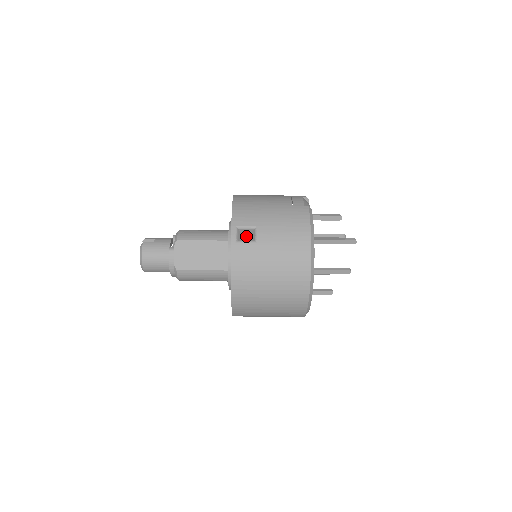
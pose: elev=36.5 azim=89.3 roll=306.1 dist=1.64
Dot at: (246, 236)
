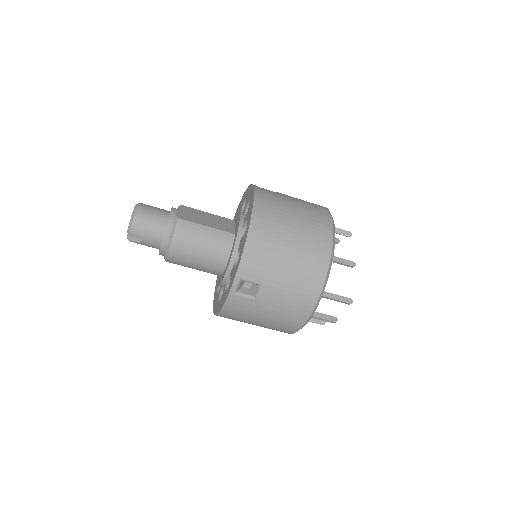
Dot at: occluded
